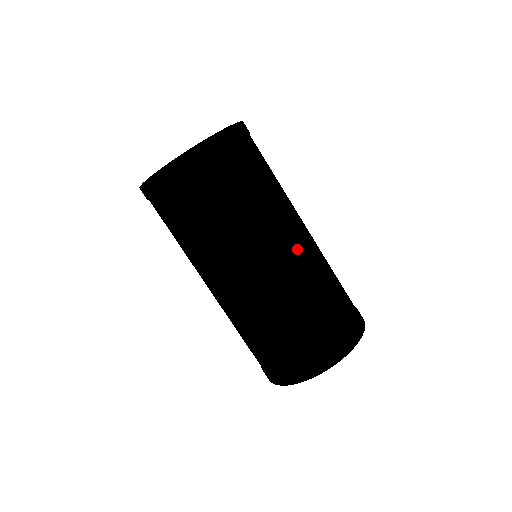
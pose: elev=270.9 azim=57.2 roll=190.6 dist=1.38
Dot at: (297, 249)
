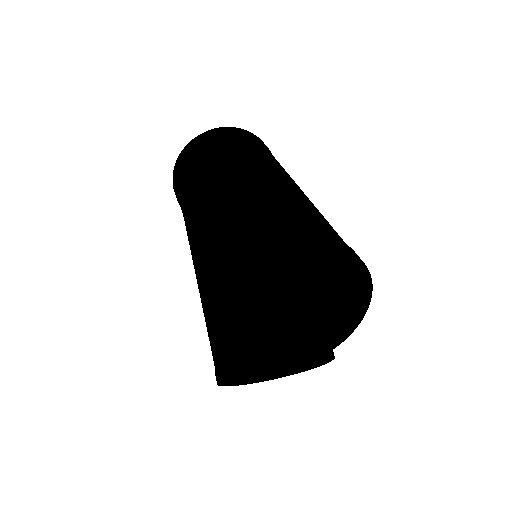
Dot at: (292, 184)
